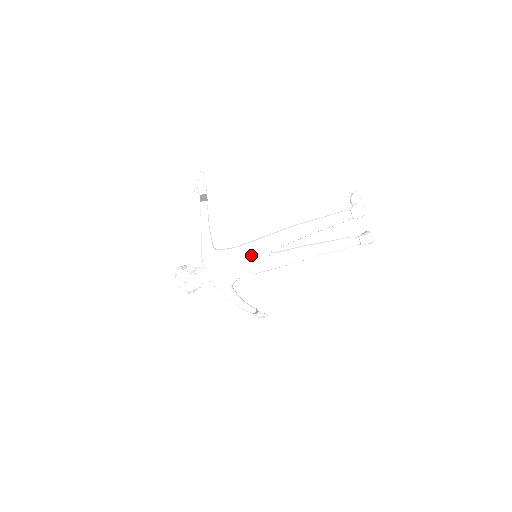
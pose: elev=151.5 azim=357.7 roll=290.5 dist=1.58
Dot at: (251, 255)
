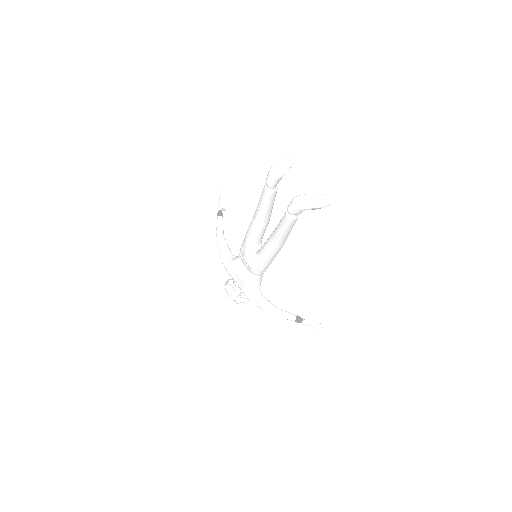
Dot at: (242, 255)
